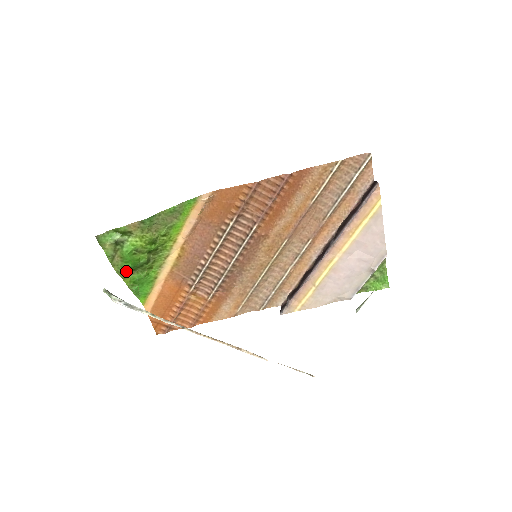
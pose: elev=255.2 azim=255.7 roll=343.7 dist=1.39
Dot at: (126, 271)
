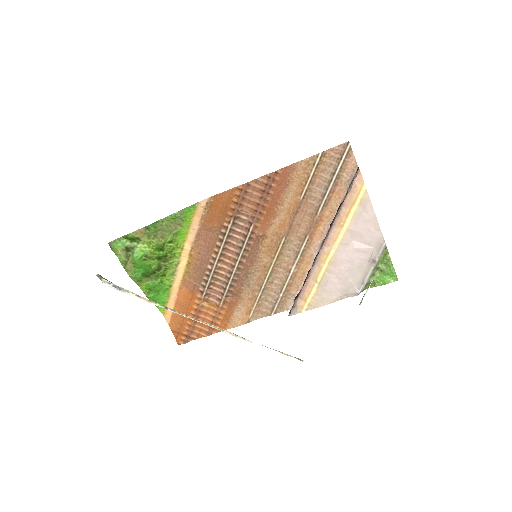
Dot at: (139, 277)
